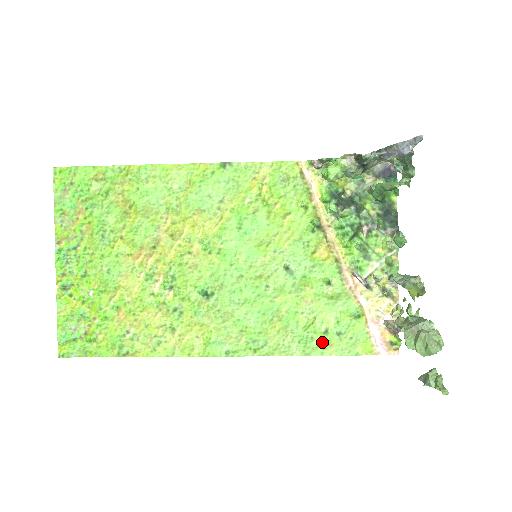
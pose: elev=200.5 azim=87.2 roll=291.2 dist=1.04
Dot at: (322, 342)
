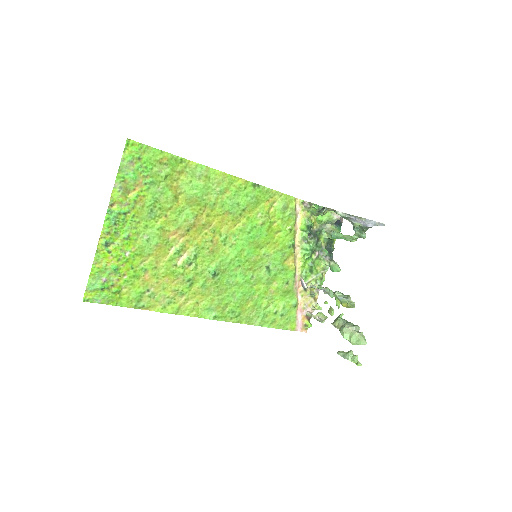
Dot at: (271, 319)
